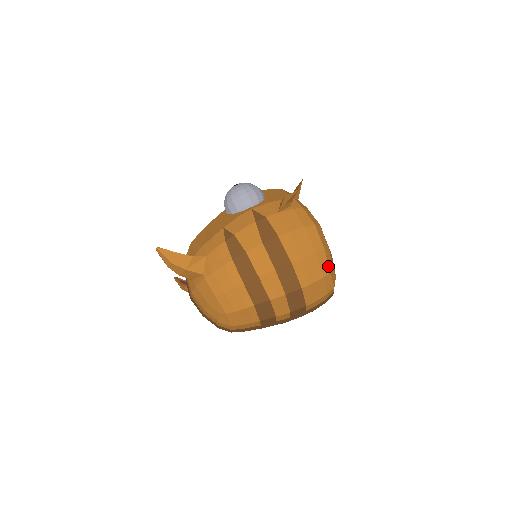
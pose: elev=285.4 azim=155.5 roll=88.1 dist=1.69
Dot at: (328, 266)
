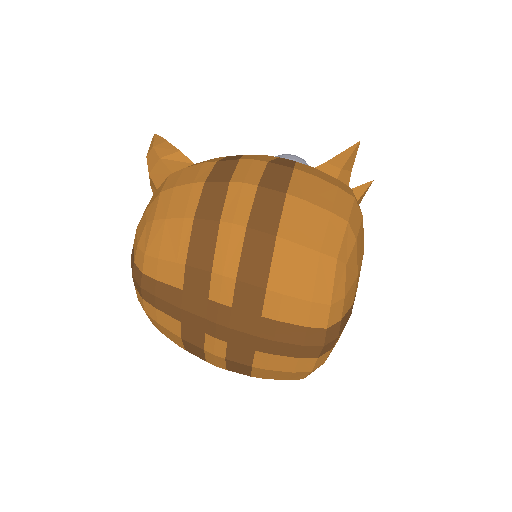
Dot at: (339, 247)
